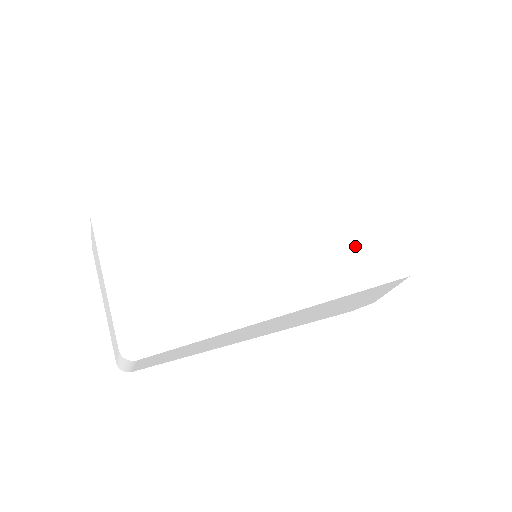
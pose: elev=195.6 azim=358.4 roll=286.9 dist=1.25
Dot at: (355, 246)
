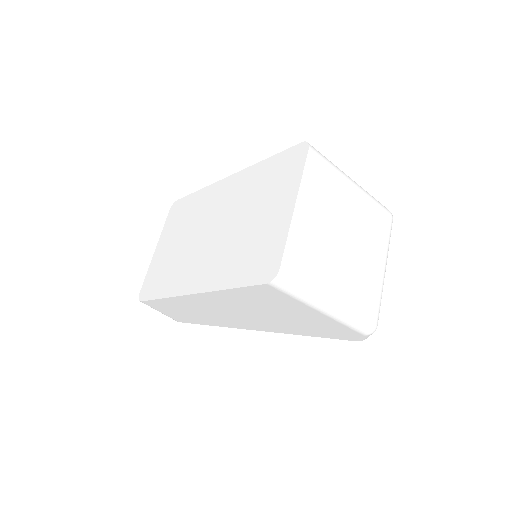
Dot at: (252, 248)
